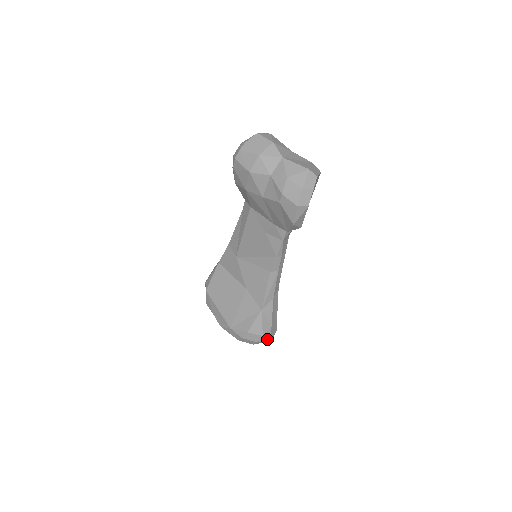
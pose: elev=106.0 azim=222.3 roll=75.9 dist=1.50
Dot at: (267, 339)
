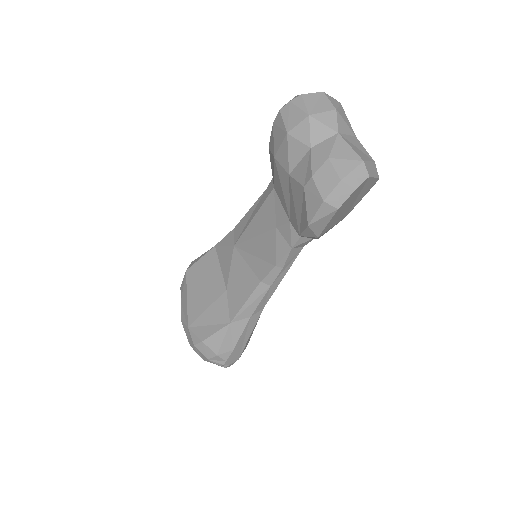
Dot at: (221, 362)
